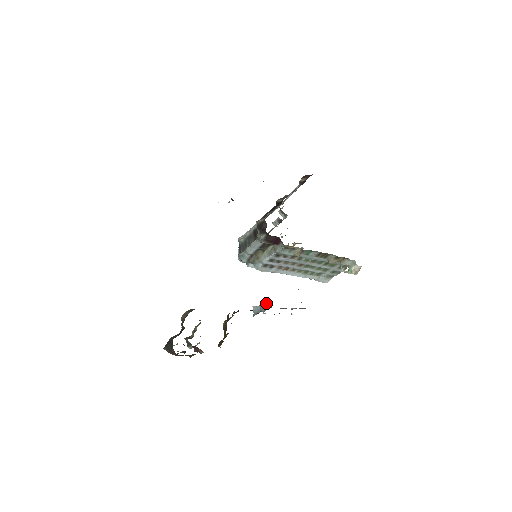
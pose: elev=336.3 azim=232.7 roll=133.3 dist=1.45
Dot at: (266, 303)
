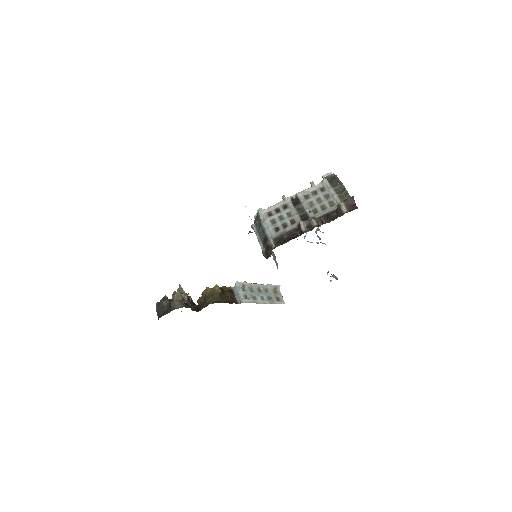
Dot at: (240, 301)
